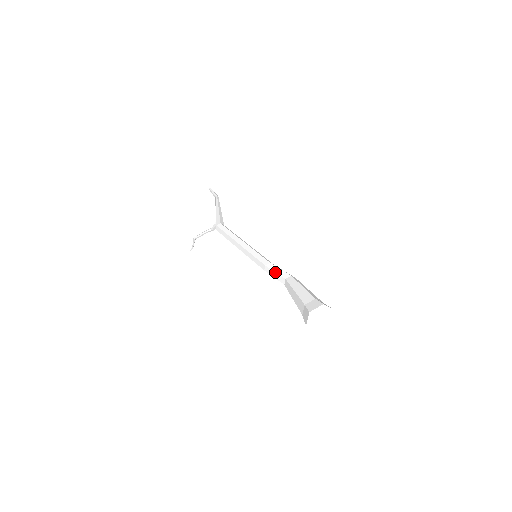
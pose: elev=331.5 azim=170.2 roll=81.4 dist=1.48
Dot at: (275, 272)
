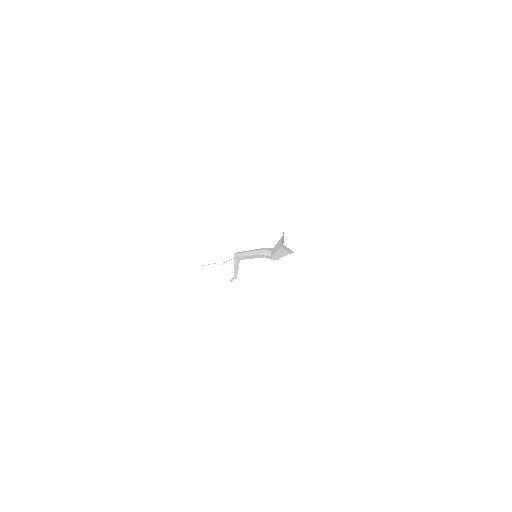
Dot at: (271, 248)
